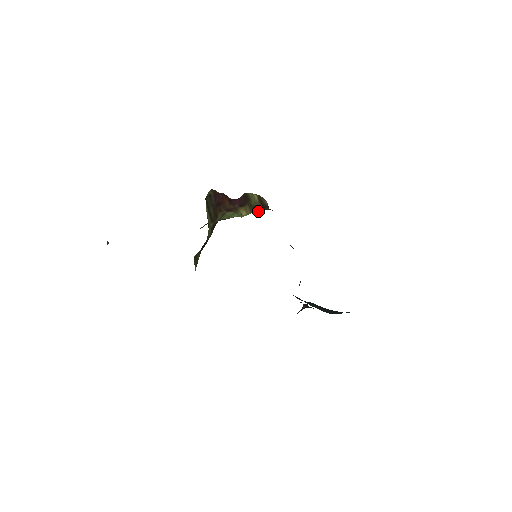
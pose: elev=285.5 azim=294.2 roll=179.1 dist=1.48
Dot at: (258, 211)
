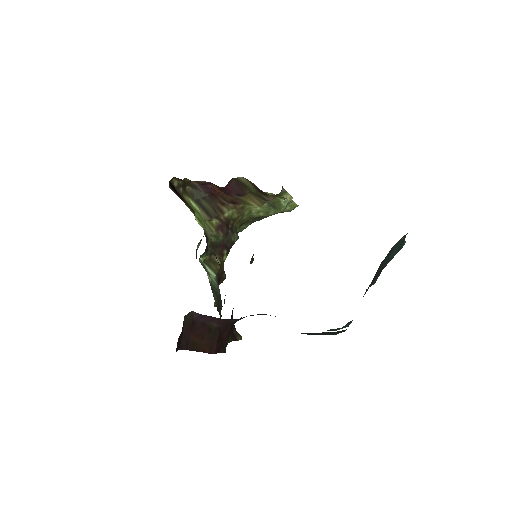
Dot at: (266, 200)
